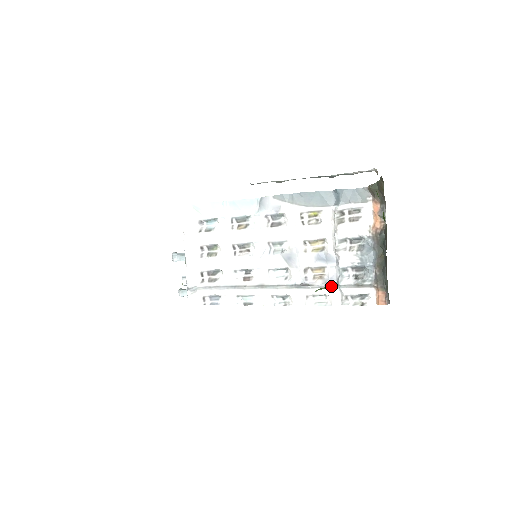
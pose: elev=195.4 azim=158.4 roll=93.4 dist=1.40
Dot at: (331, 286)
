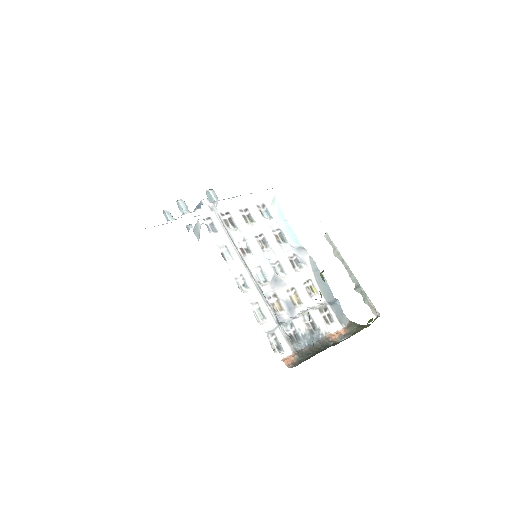
Dot at: (276, 319)
